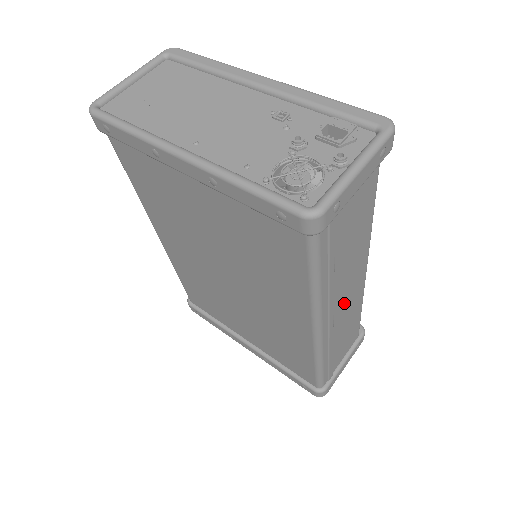
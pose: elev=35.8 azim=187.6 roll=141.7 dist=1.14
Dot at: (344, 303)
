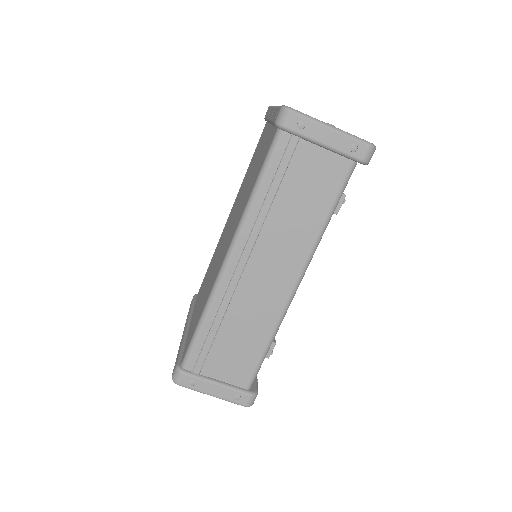
Dot at: (261, 277)
